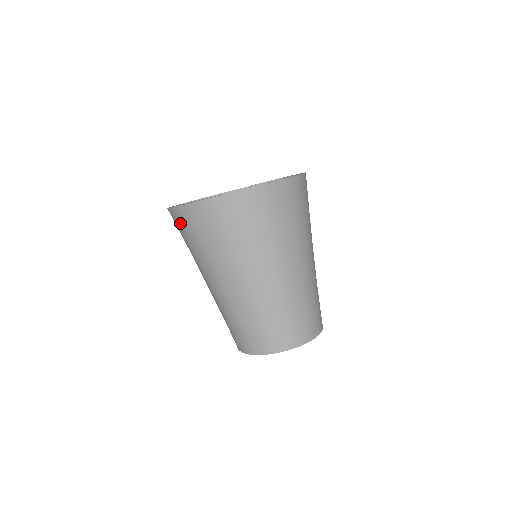
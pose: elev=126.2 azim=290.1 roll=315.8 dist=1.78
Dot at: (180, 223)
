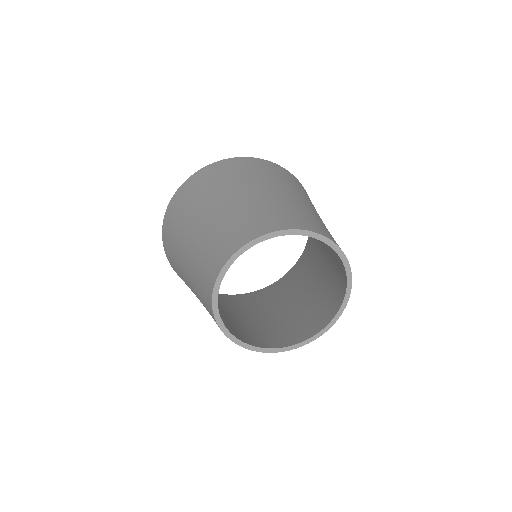
Dot at: (167, 226)
